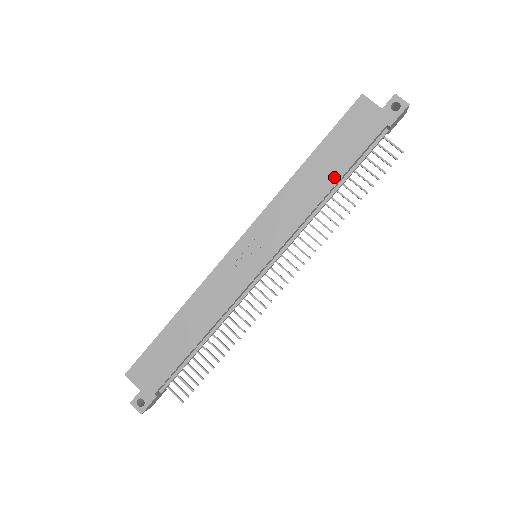
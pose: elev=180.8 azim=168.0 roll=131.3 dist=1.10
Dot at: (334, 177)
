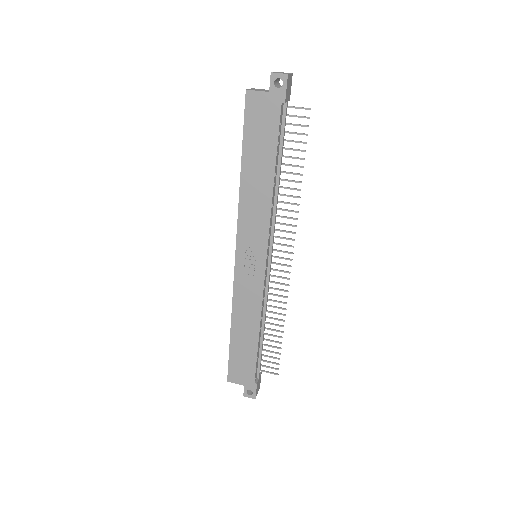
Dot at: (270, 169)
